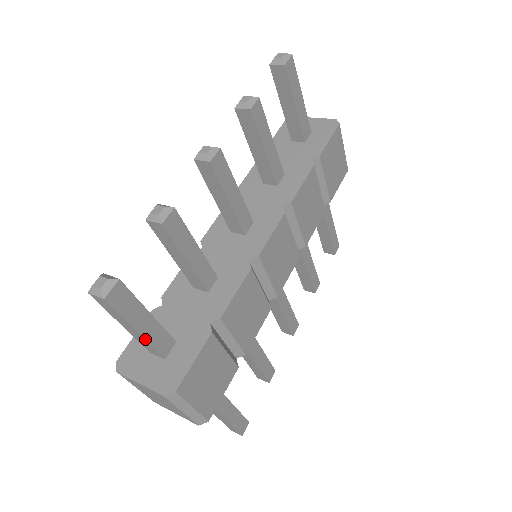
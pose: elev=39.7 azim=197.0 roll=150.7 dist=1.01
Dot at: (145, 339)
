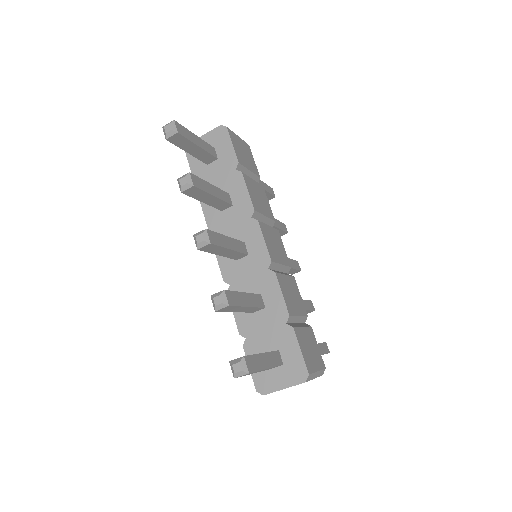
Dot at: (272, 367)
